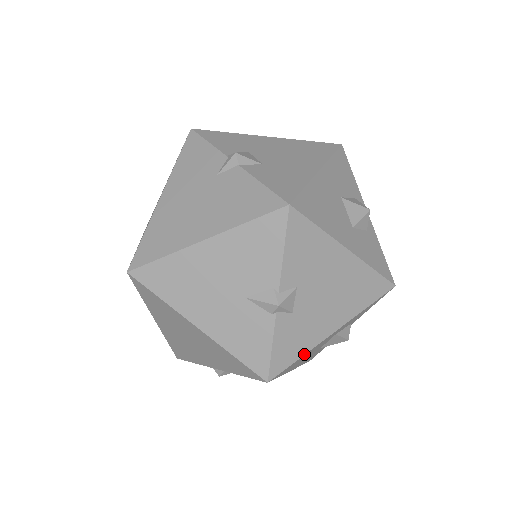
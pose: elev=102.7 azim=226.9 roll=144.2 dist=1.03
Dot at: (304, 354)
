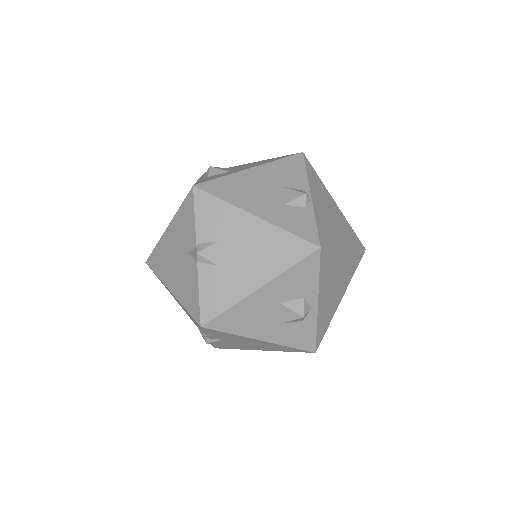
Dot at: occluded
